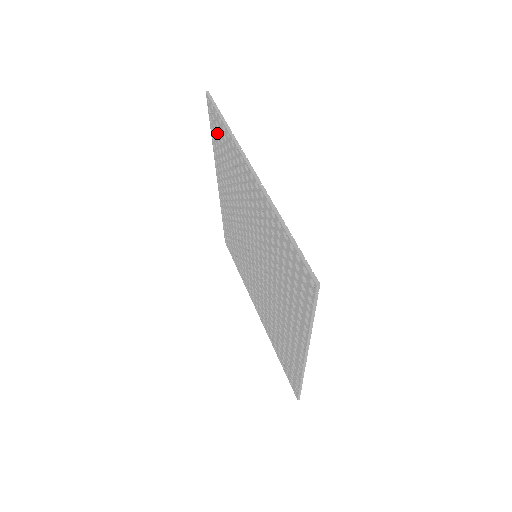
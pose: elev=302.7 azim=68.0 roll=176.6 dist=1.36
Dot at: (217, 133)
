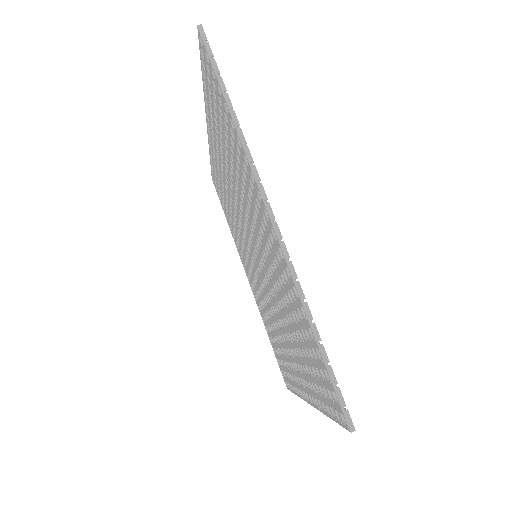
Dot at: (213, 93)
